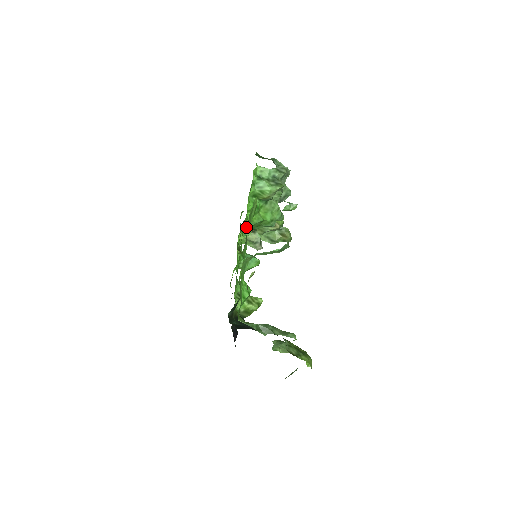
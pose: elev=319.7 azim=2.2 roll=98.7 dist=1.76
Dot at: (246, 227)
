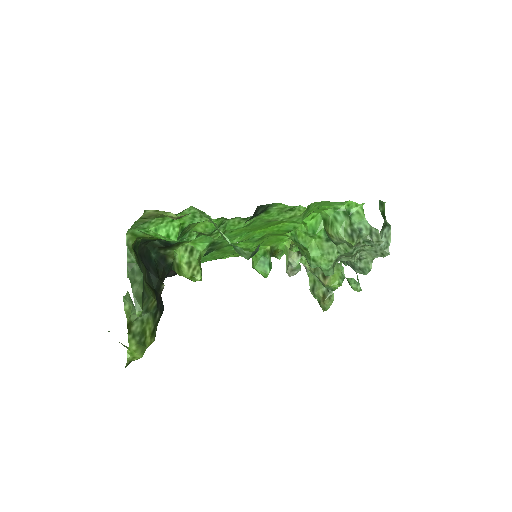
Dot at: occluded
